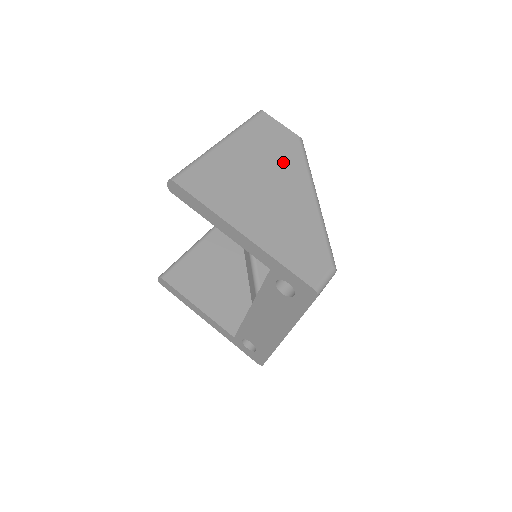
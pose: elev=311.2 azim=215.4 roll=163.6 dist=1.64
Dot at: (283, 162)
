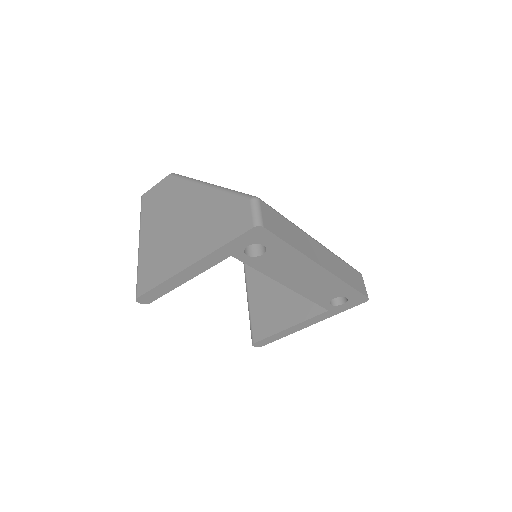
Dot at: (174, 199)
